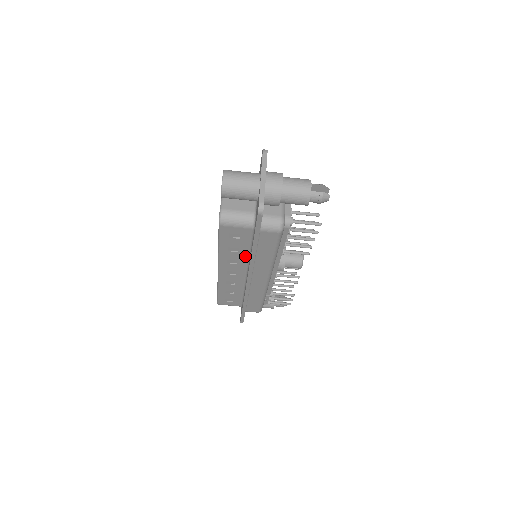
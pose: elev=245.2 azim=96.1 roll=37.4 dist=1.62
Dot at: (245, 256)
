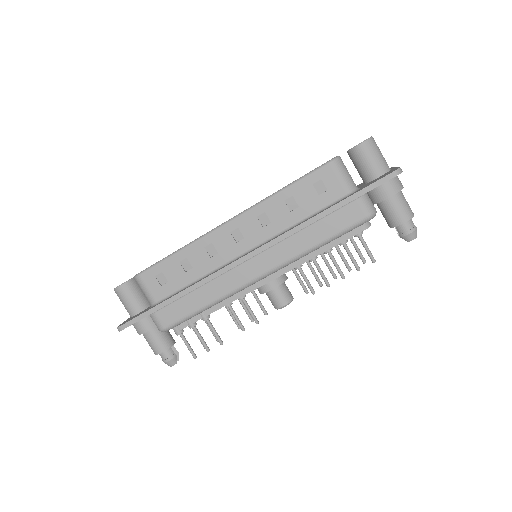
Dot at: (287, 223)
